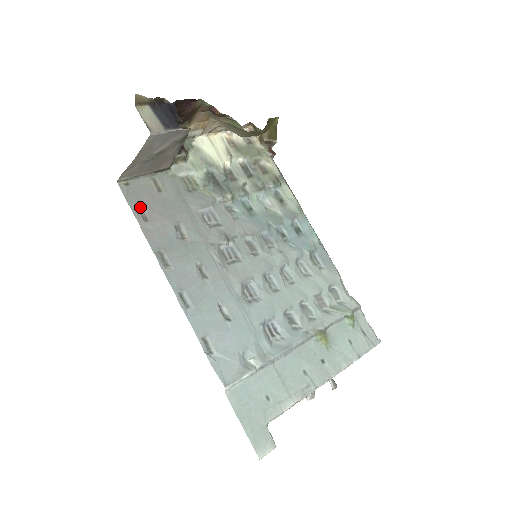
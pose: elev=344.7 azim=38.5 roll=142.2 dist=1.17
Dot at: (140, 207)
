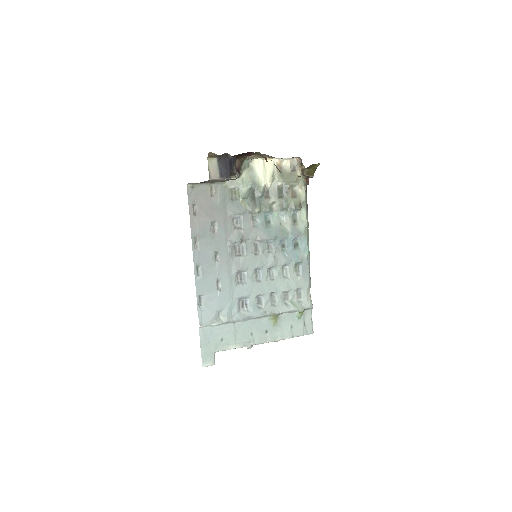
Dot at: (195, 205)
